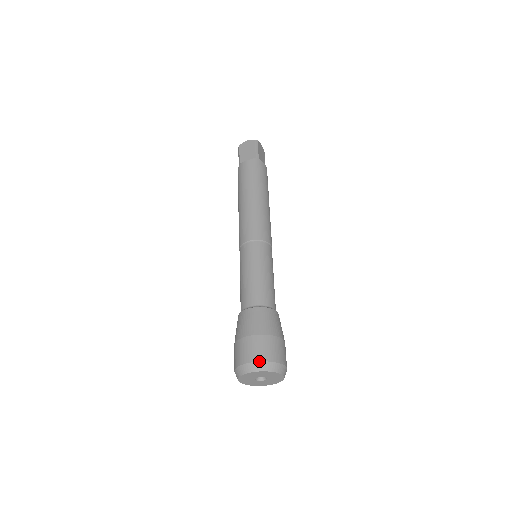
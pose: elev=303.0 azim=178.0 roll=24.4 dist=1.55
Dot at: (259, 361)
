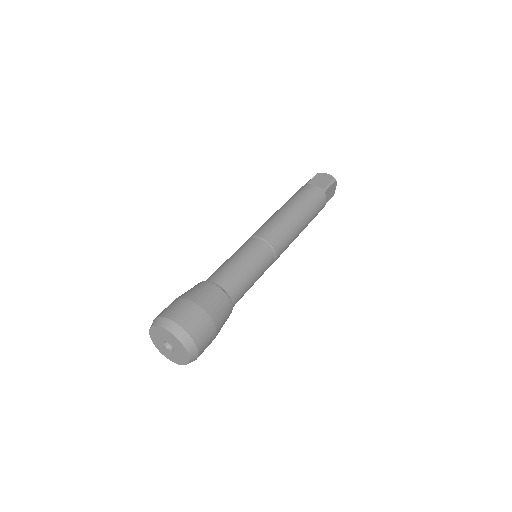
Dot at: (181, 326)
